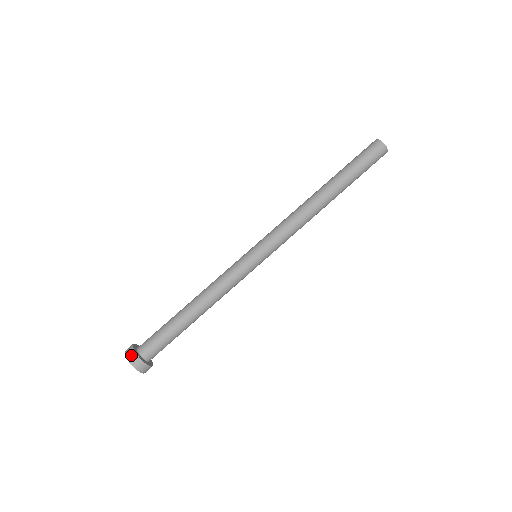
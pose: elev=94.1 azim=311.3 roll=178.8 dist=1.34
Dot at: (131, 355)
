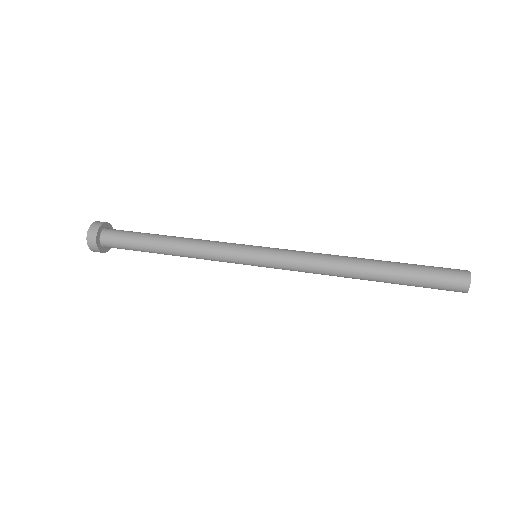
Dot at: occluded
